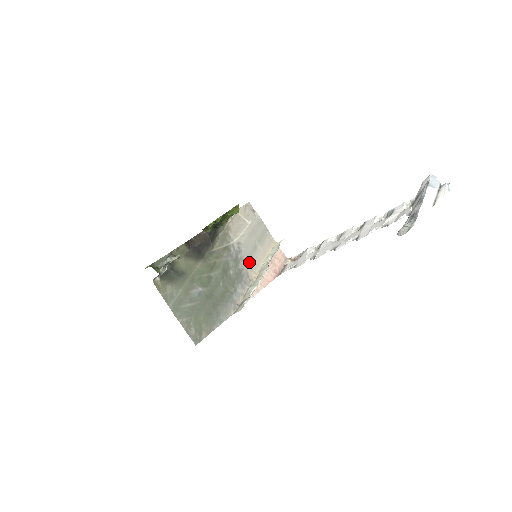
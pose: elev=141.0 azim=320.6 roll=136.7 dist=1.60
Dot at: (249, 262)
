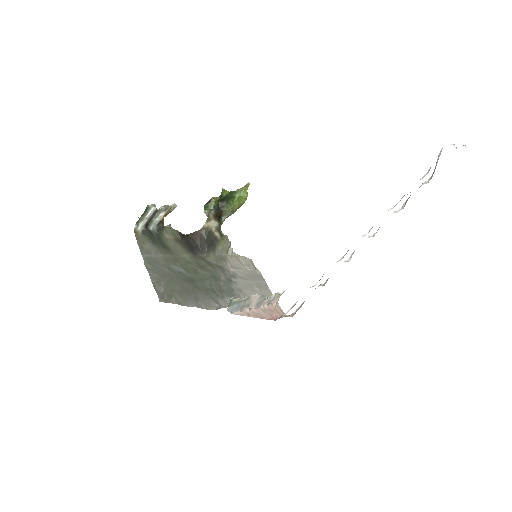
Dot at: (243, 291)
